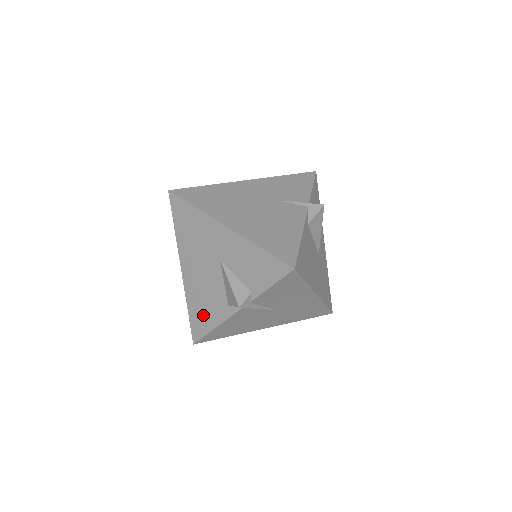
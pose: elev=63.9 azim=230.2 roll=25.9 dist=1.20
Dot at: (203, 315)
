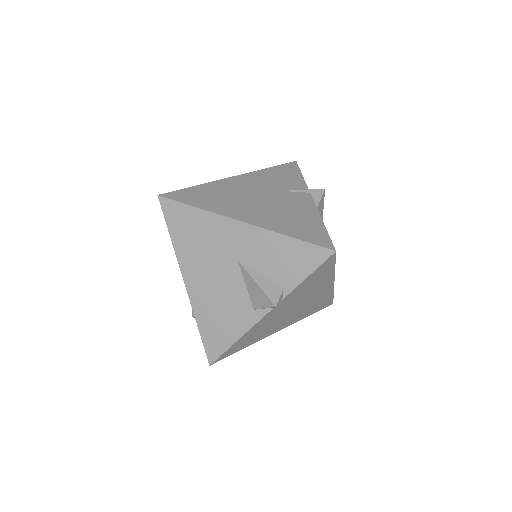
Dot at: (220, 329)
